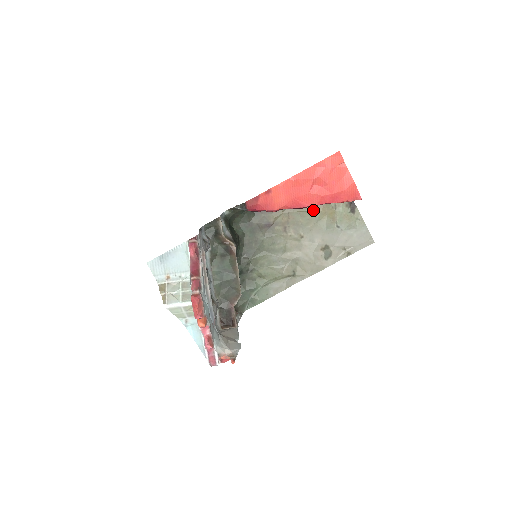
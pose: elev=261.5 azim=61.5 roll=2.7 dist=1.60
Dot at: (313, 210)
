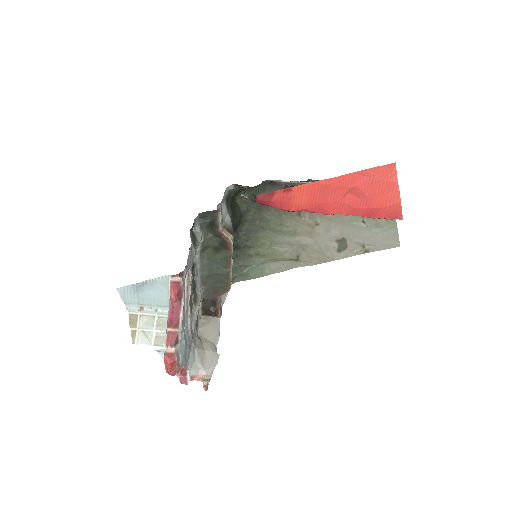
Dot at: occluded
